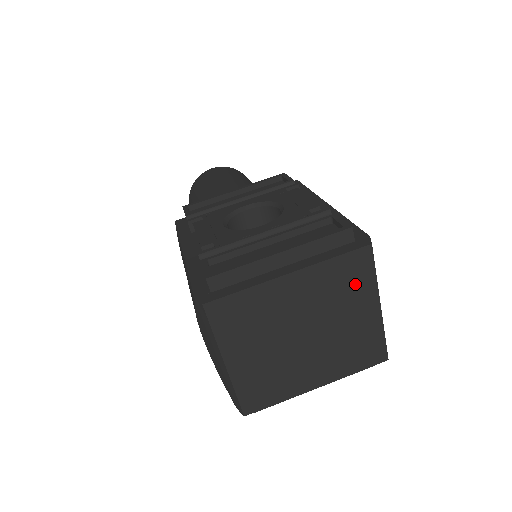
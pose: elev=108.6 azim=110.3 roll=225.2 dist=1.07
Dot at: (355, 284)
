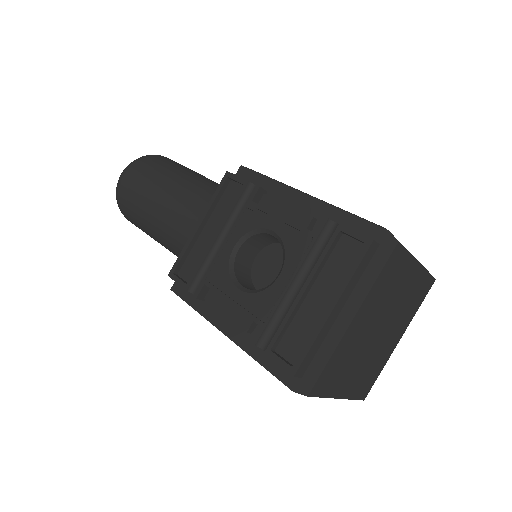
Dot at: (398, 273)
